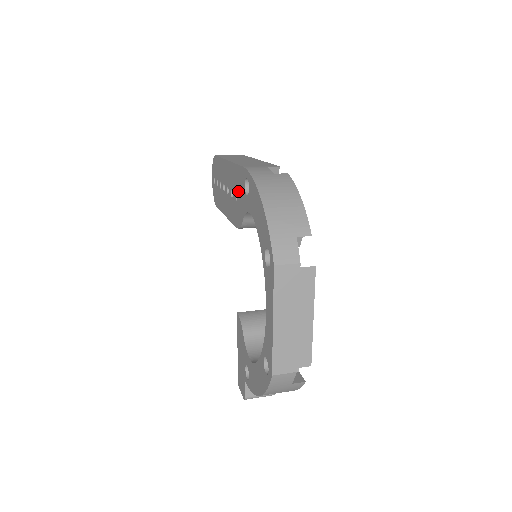
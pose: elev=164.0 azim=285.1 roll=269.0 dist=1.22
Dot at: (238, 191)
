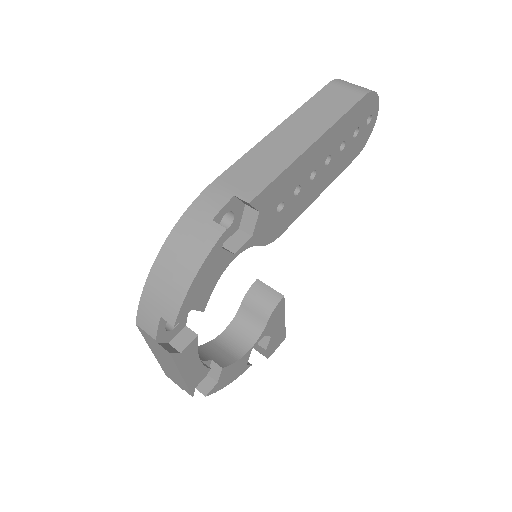
Dot at: occluded
